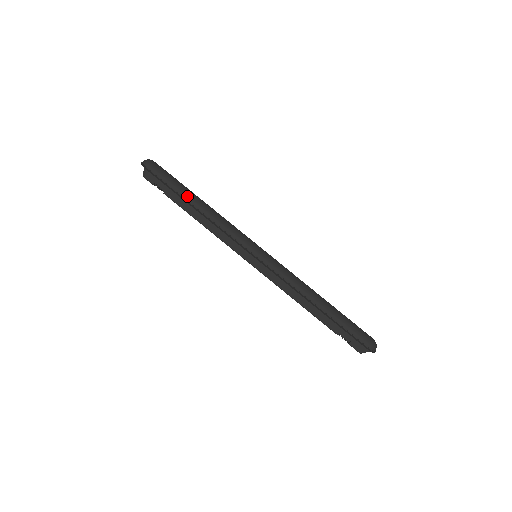
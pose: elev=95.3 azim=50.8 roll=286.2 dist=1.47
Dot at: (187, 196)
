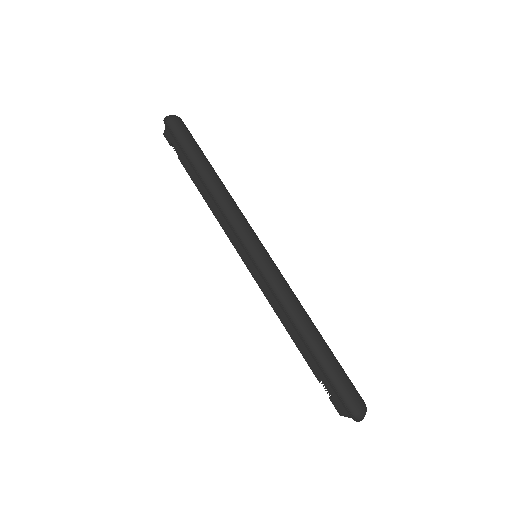
Dot at: (198, 166)
